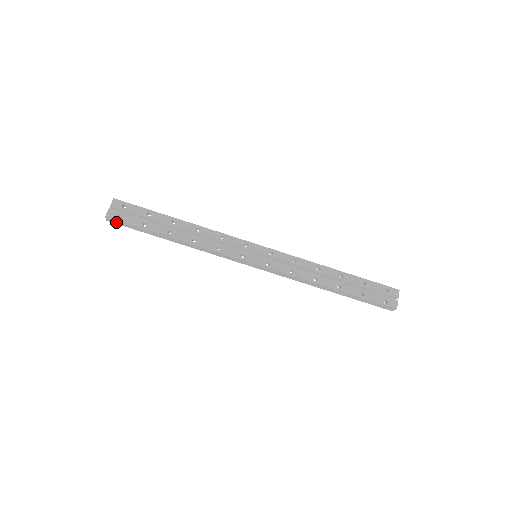
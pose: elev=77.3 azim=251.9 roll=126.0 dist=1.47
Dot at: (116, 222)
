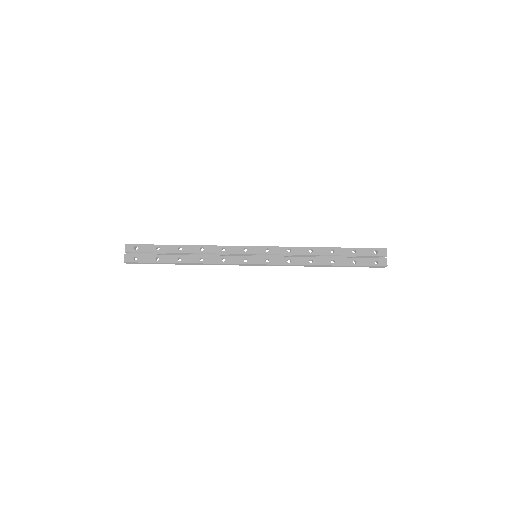
Dot at: (134, 263)
